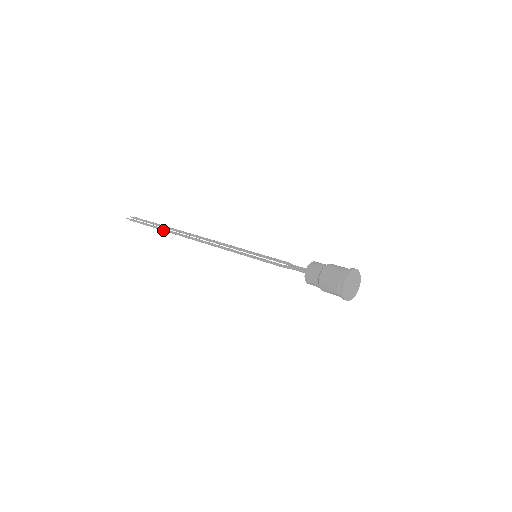
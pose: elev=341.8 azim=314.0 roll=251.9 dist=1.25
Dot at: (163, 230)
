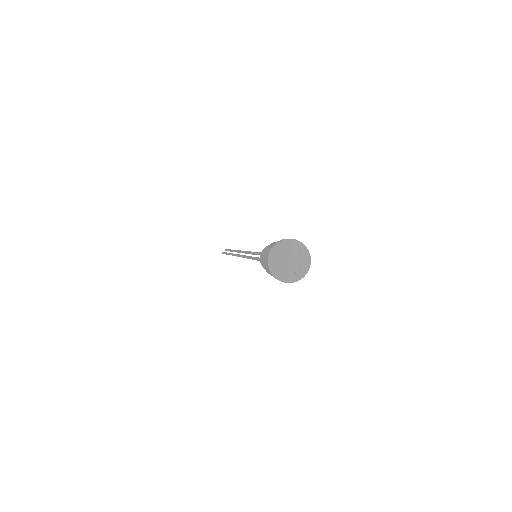
Dot at: occluded
